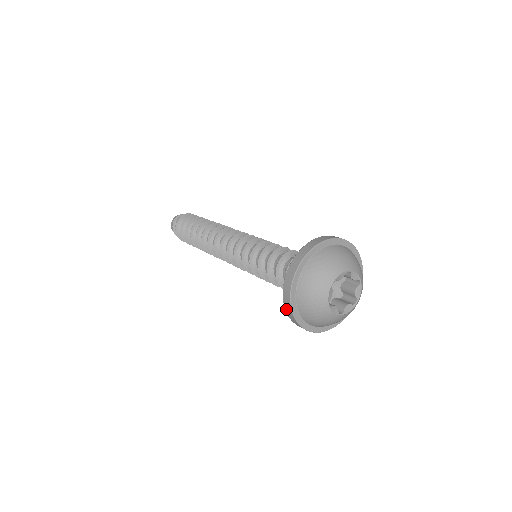
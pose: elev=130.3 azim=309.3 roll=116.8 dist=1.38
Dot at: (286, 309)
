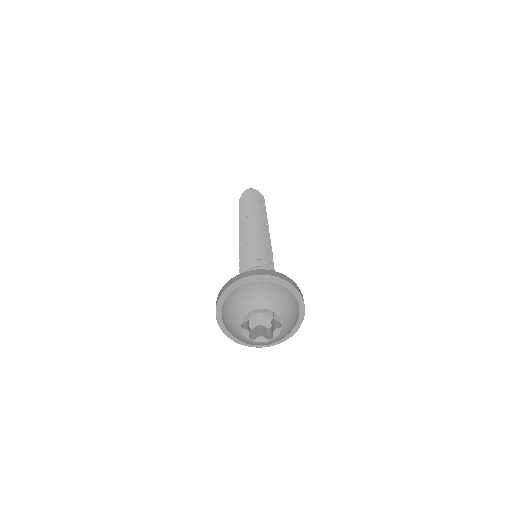
Dot at: occluded
